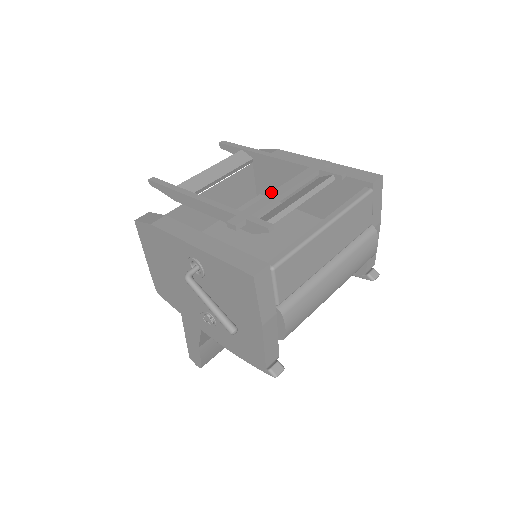
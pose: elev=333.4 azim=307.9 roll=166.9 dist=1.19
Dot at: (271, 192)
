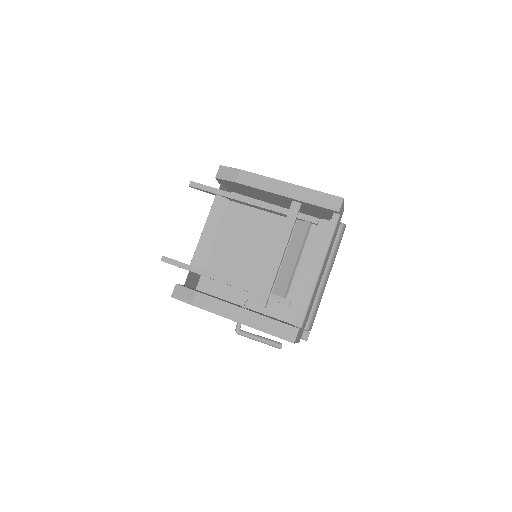
Dot at: (272, 260)
